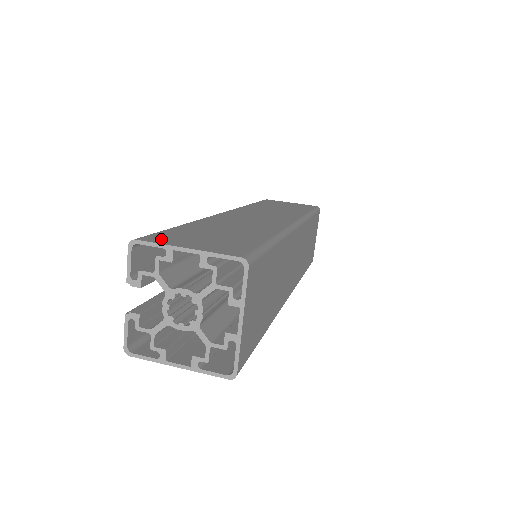
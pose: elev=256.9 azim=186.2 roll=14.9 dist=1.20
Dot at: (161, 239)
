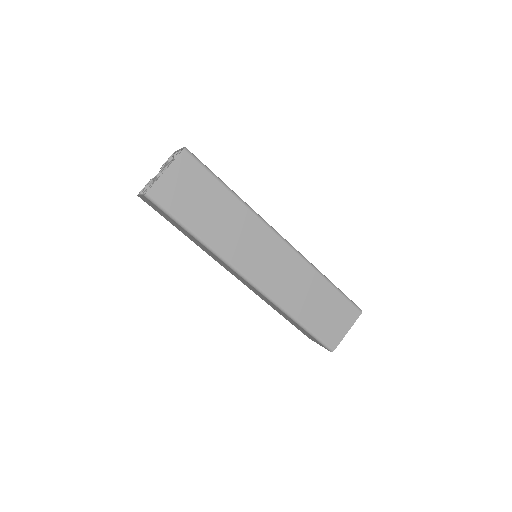
Dot at: occluded
